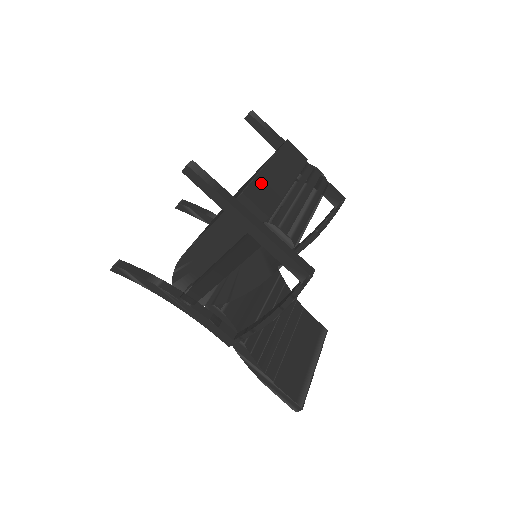
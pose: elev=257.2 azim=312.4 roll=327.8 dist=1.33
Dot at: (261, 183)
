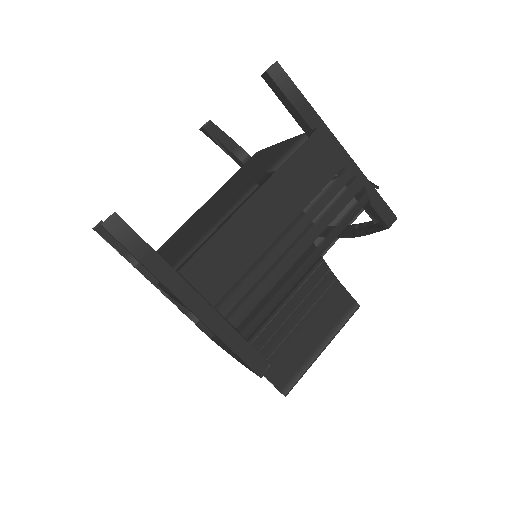
Dot at: (222, 243)
